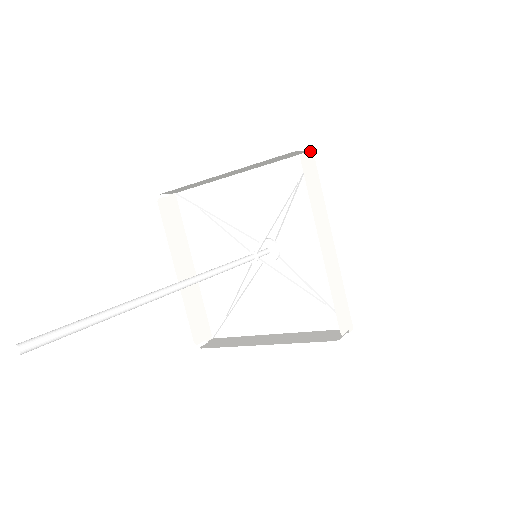
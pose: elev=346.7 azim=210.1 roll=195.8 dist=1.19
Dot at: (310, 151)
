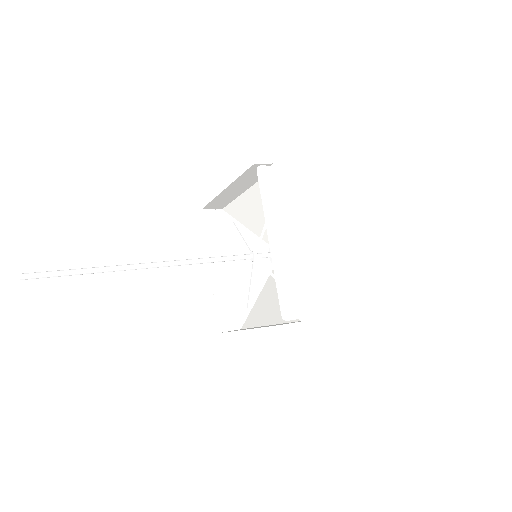
Dot at: (276, 164)
